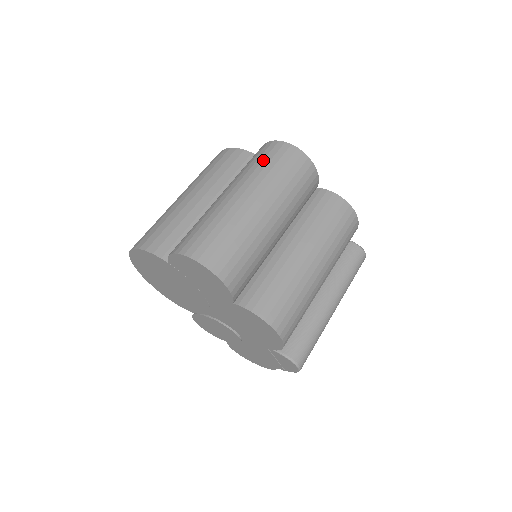
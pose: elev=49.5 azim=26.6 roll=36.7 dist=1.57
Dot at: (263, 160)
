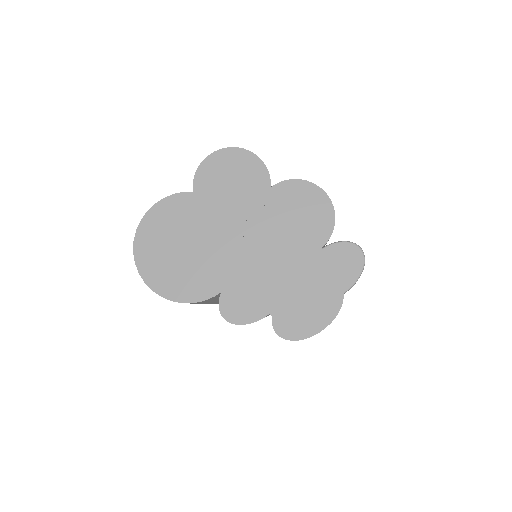
Dot at: occluded
